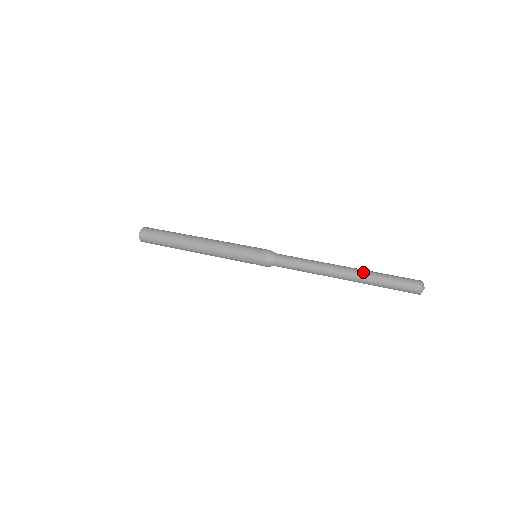
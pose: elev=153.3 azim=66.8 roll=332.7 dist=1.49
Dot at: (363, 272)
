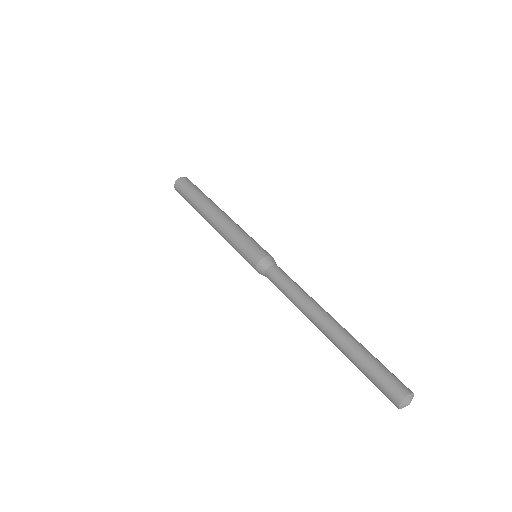
Dot at: (340, 344)
